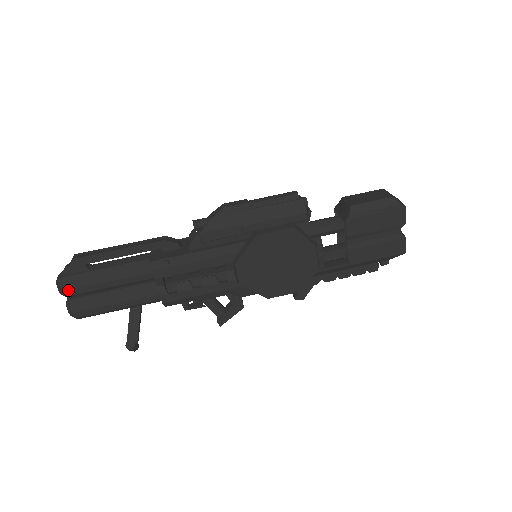
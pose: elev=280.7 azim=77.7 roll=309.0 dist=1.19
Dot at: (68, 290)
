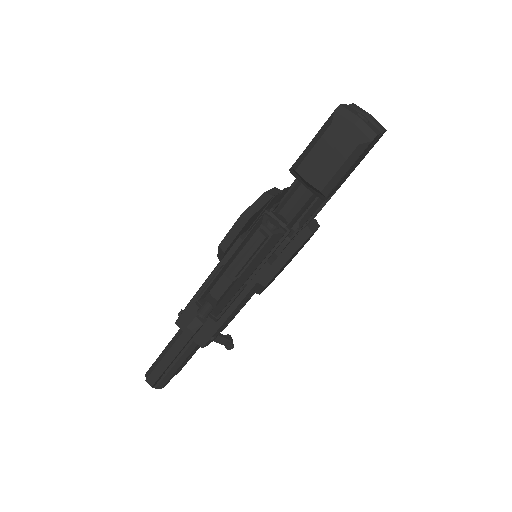
Dot at: occluded
